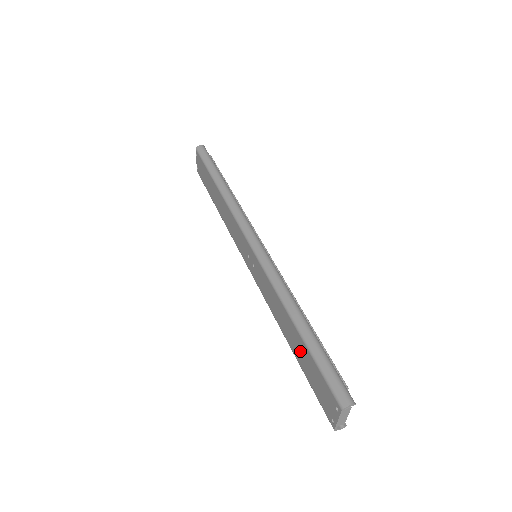
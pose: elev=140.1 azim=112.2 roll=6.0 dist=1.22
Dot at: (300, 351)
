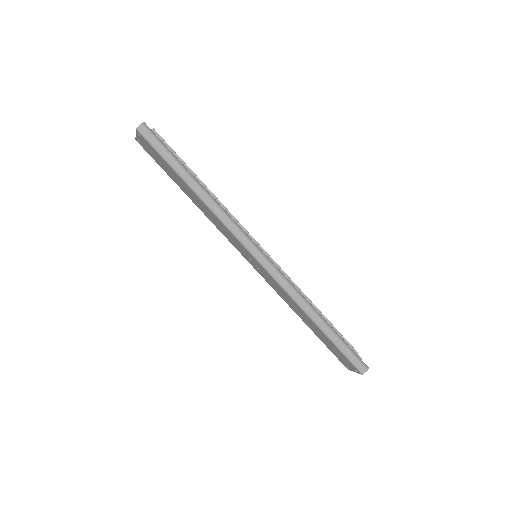
Dot at: (319, 334)
